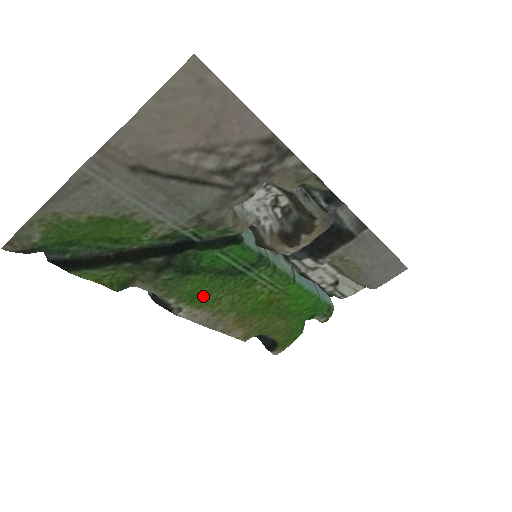
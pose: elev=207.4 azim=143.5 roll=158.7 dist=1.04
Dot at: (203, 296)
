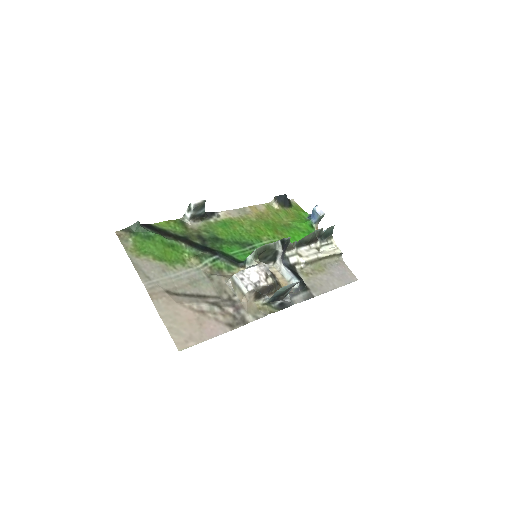
Dot at: (231, 226)
